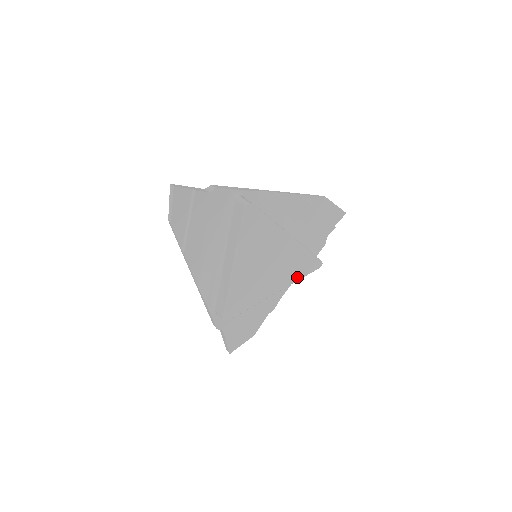
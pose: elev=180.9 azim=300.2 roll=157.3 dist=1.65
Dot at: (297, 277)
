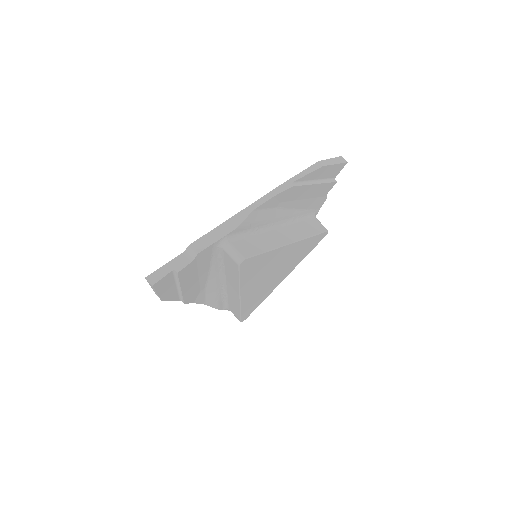
Dot at: (304, 256)
